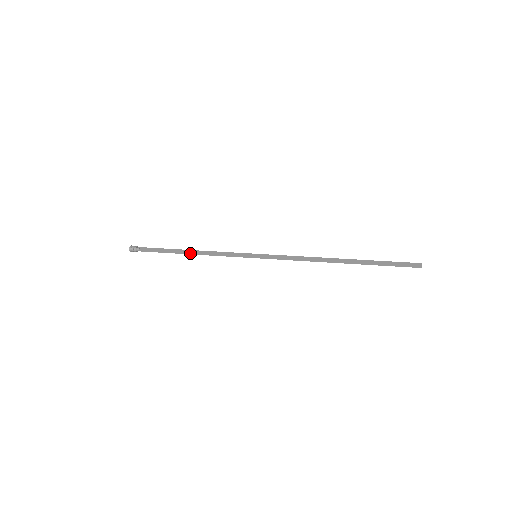
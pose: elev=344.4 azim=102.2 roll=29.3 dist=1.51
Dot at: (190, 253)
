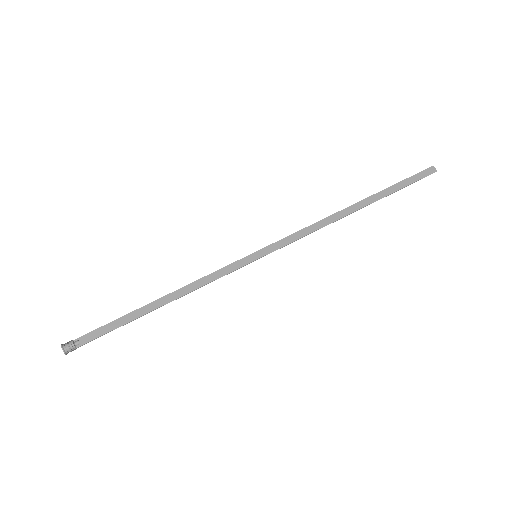
Dot at: (165, 303)
